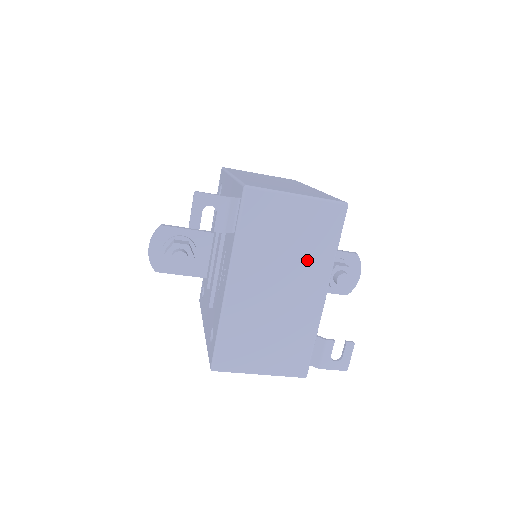
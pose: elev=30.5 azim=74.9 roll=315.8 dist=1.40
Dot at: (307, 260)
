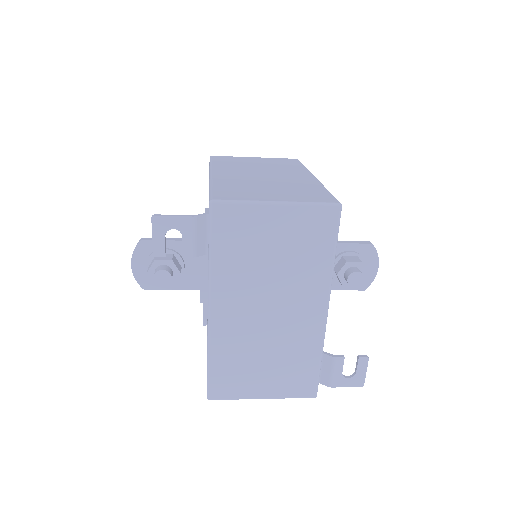
Dot at: (299, 275)
